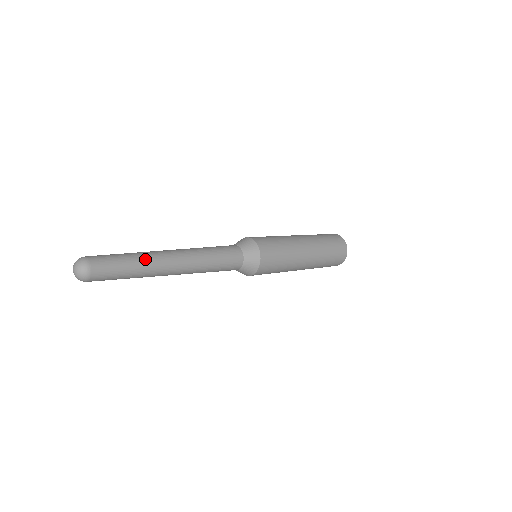
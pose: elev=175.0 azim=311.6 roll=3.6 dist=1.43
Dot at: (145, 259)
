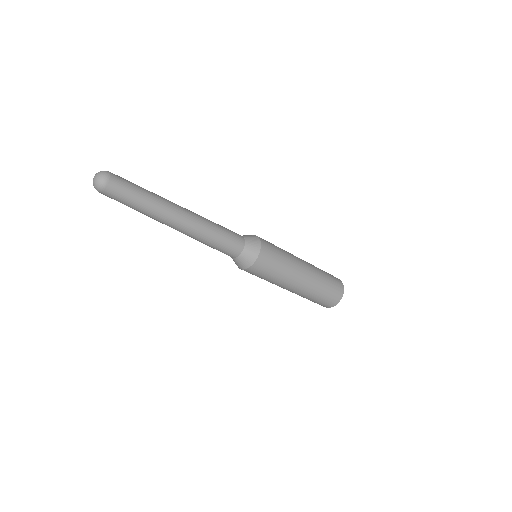
Dot at: (155, 194)
